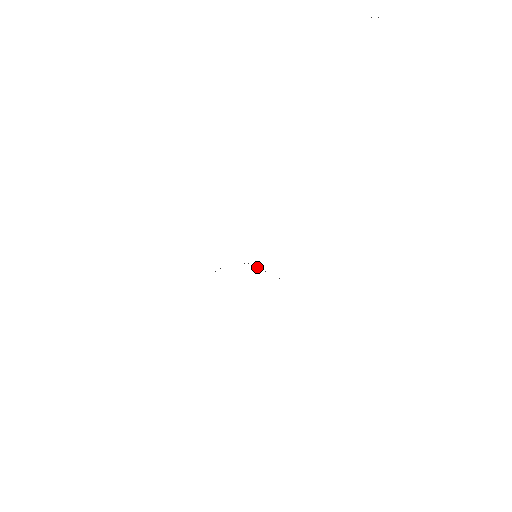
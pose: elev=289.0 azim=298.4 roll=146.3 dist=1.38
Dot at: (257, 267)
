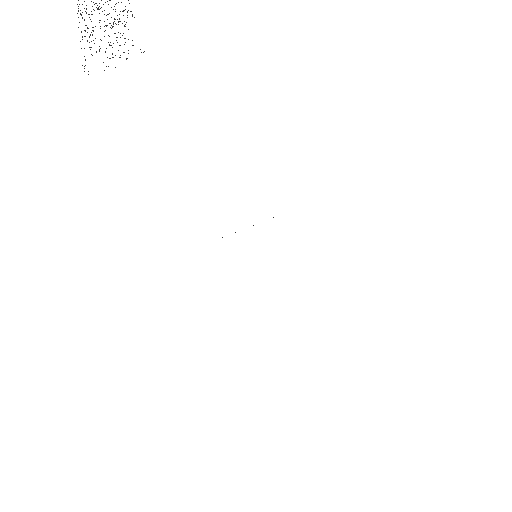
Dot at: occluded
